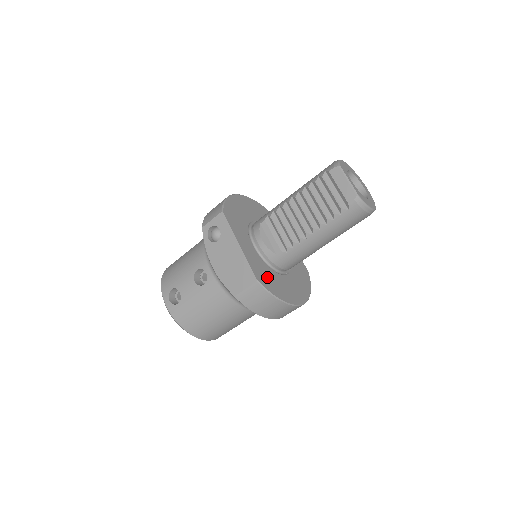
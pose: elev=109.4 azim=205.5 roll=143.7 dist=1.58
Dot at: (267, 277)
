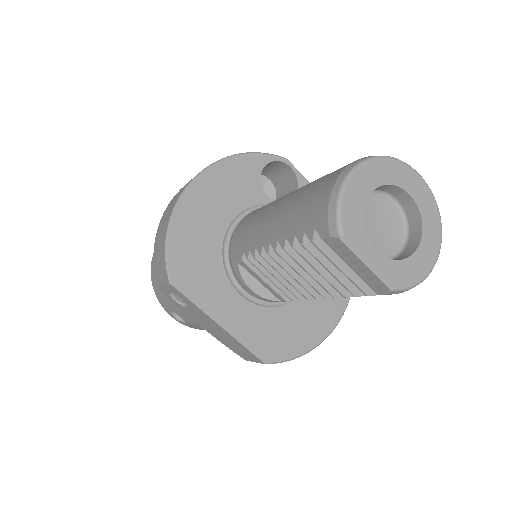
Dot at: (279, 334)
